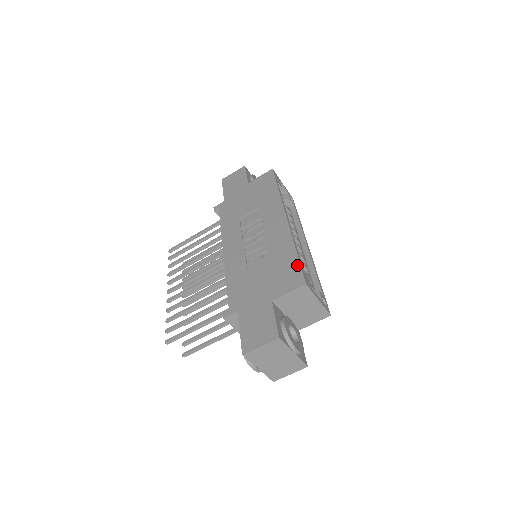
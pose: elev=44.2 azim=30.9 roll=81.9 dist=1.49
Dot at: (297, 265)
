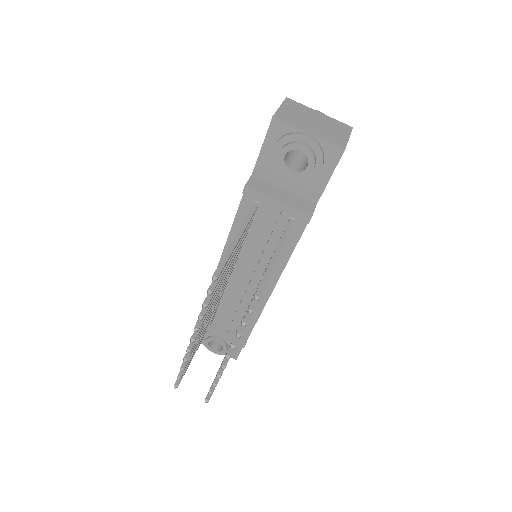
Dot at: occluded
